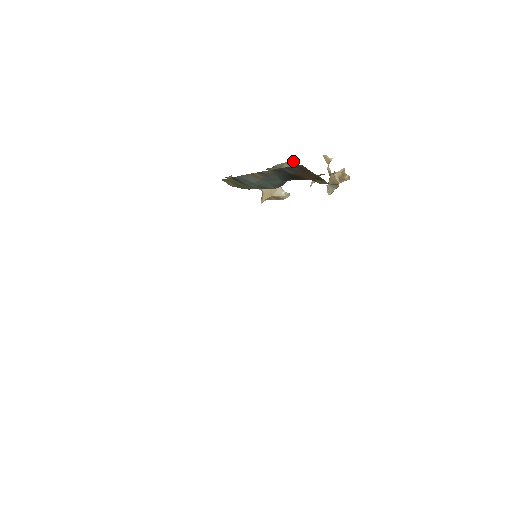
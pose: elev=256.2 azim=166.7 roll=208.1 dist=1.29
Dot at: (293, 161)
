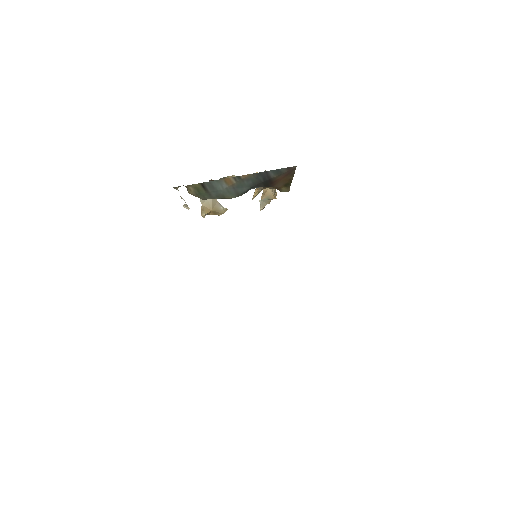
Dot at: (231, 176)
